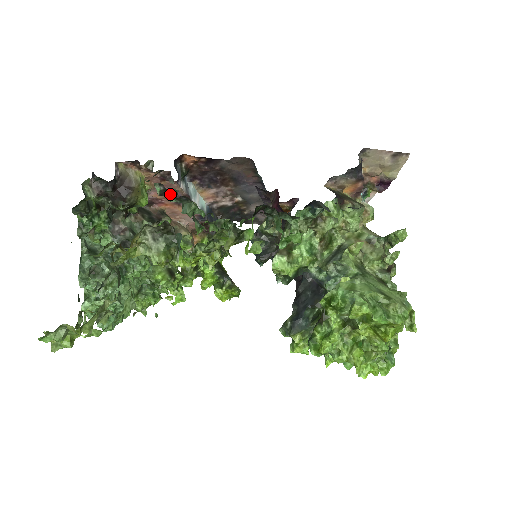
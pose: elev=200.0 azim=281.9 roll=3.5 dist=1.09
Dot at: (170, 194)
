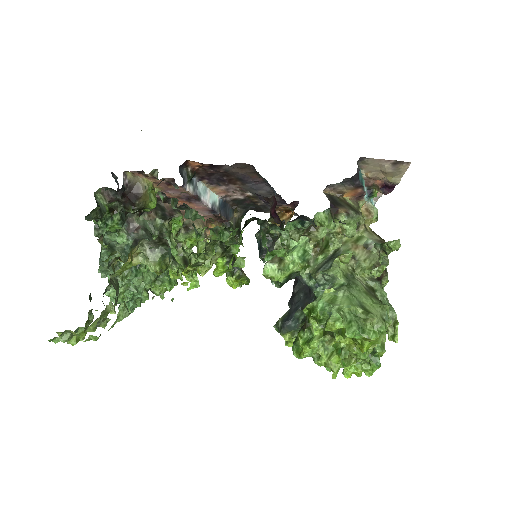
Dot at: (172, 202)
